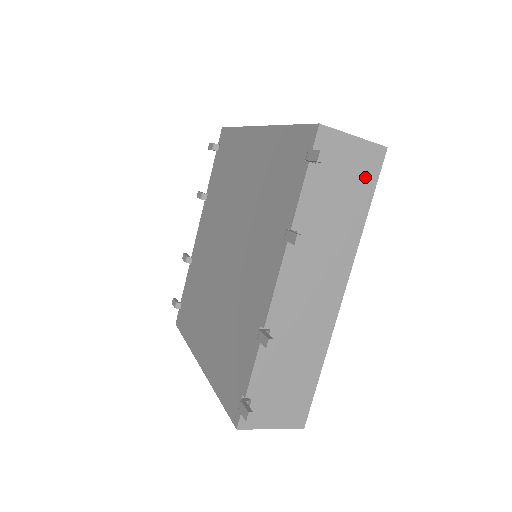
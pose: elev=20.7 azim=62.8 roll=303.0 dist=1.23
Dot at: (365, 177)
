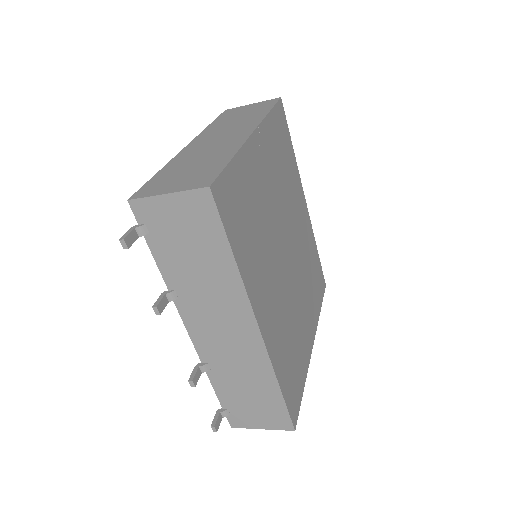
Dot at: (205, 225)
